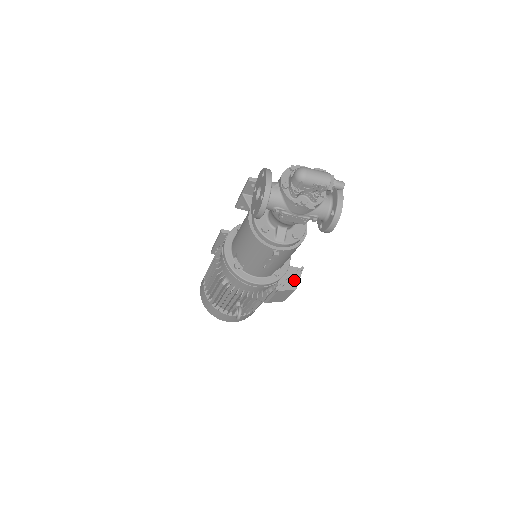
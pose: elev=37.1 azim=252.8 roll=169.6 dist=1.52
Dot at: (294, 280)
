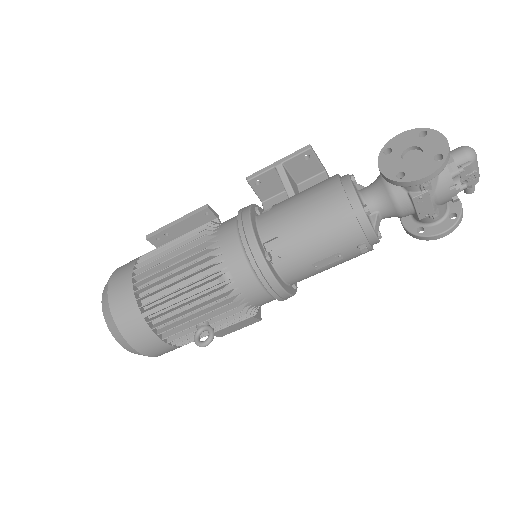
Dot at: occluded
